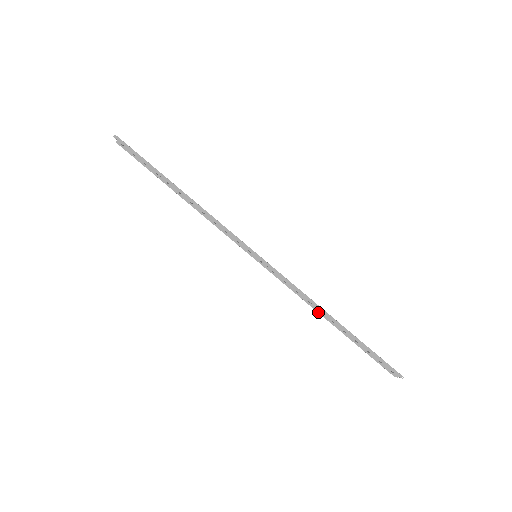
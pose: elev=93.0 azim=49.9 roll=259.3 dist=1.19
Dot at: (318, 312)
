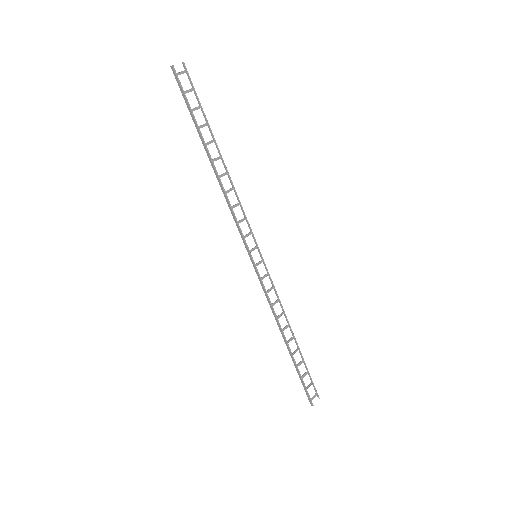
Dot at: (288, 323)
